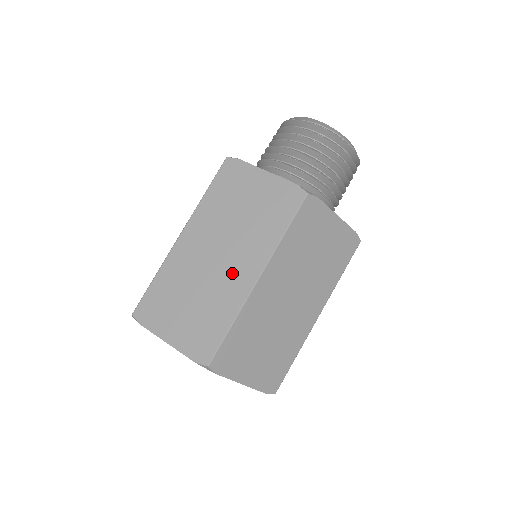
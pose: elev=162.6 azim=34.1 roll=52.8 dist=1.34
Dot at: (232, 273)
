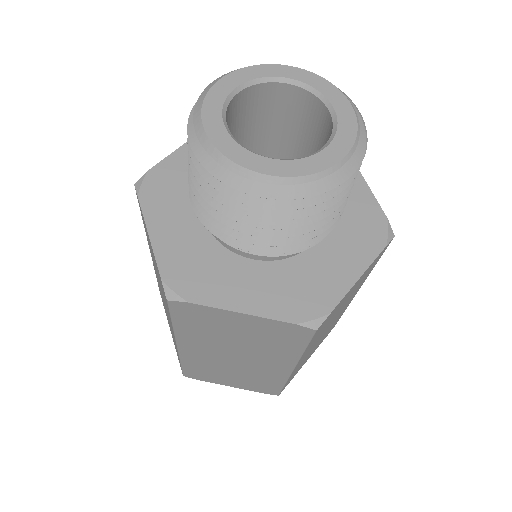
Dot at: (261, 367)
